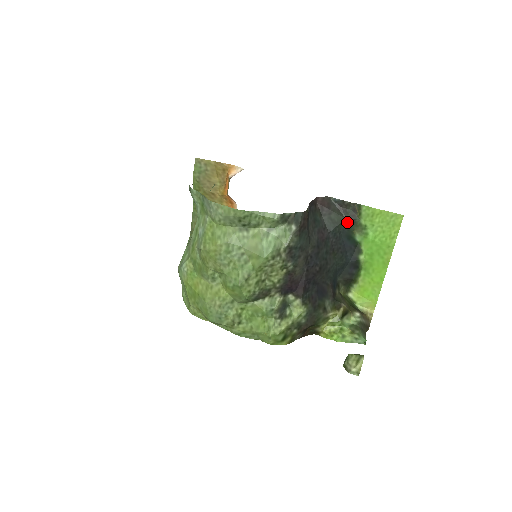
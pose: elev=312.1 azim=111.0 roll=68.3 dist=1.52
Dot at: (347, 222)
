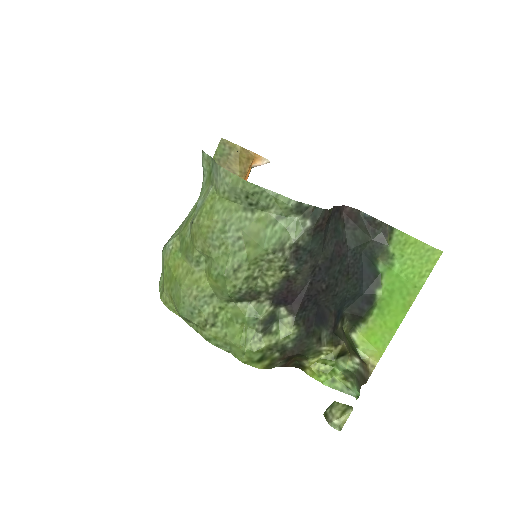
Dot at: (372, 245)
